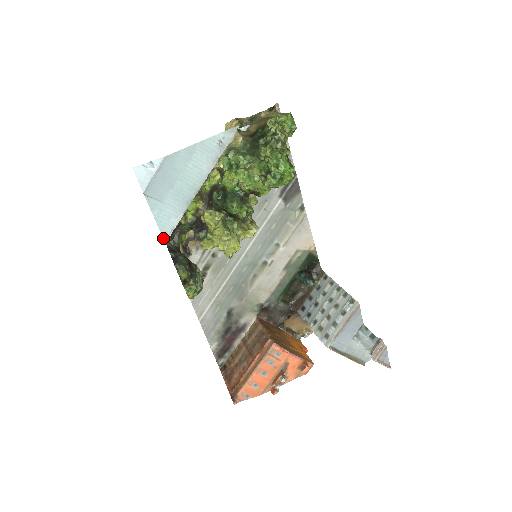
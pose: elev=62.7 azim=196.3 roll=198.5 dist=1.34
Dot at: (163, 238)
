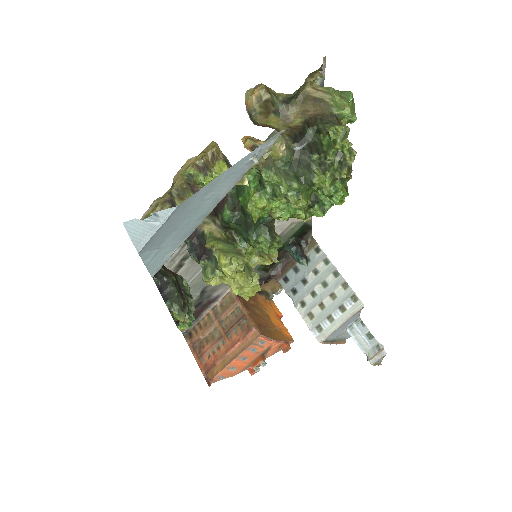
Dot at: occluded
